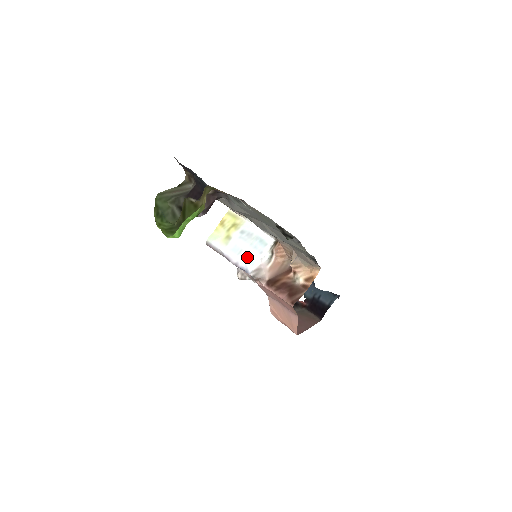
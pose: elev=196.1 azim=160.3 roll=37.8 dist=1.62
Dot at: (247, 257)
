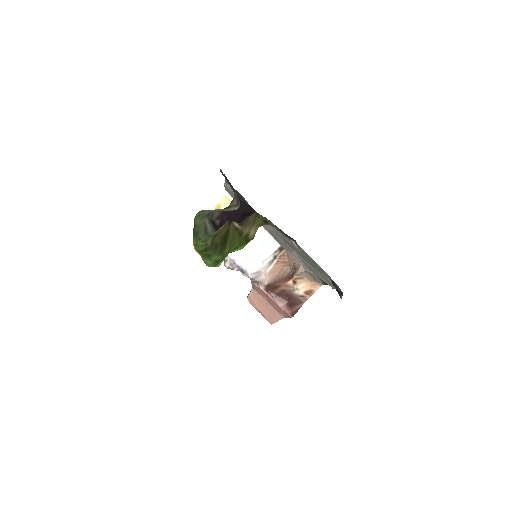
Dot at: (247, 256)
